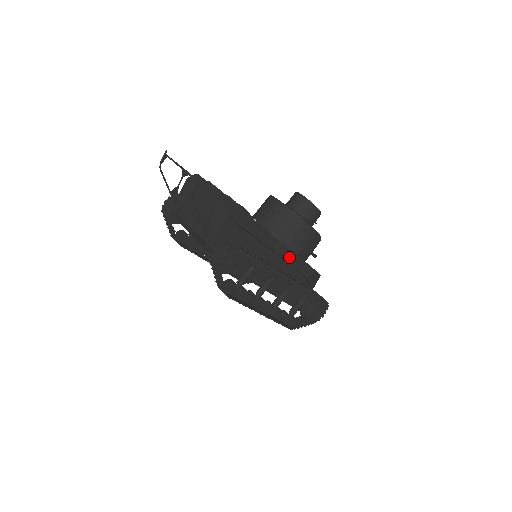
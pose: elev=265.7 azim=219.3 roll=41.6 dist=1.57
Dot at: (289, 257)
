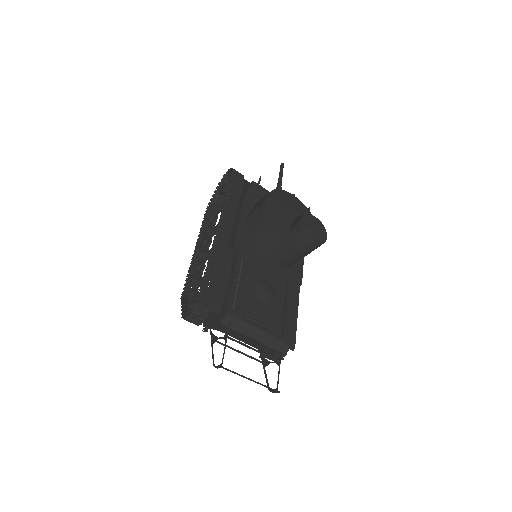
Dot at: occluded
